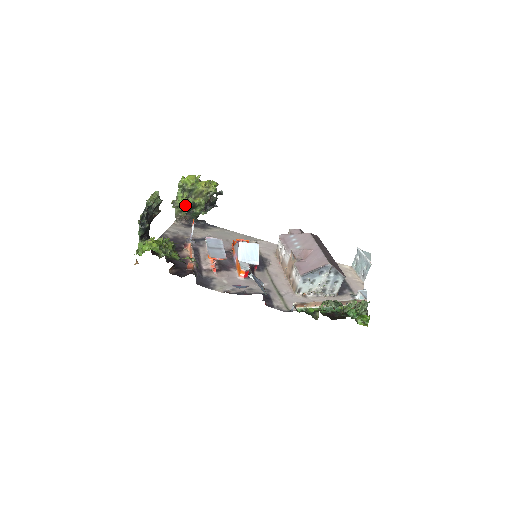
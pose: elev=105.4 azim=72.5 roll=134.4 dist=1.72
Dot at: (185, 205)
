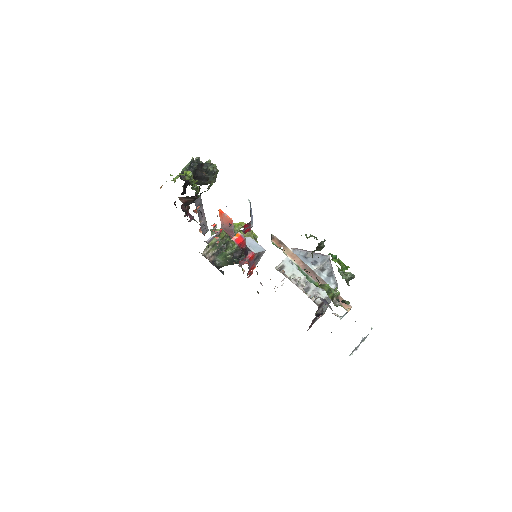
Dot at: (220, 240)
